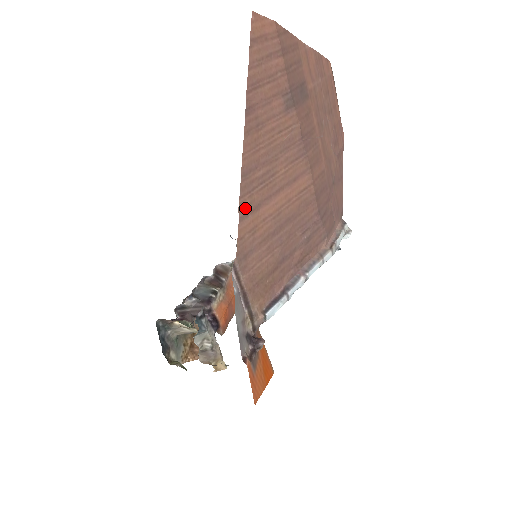
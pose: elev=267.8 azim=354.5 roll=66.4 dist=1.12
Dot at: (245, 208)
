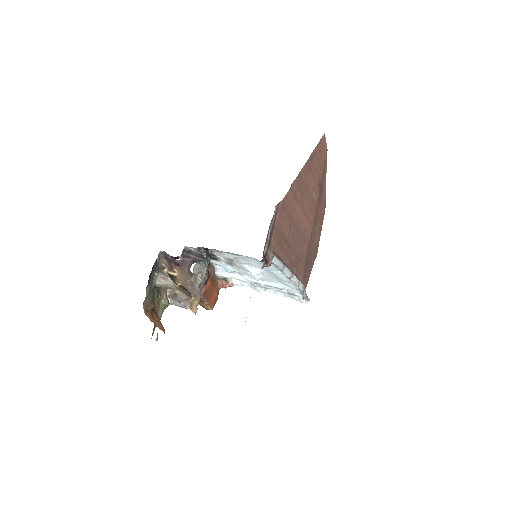
Dot at: (293, 189)
